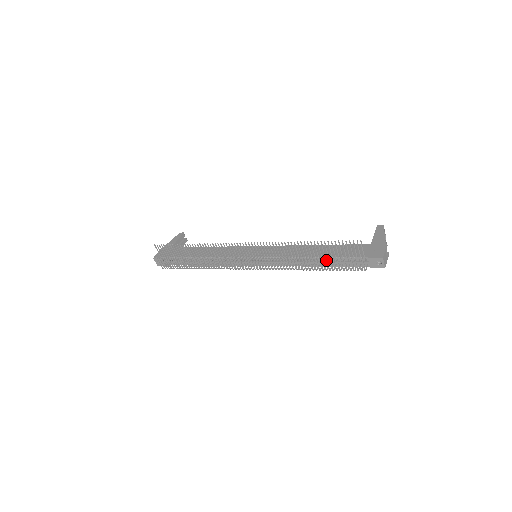
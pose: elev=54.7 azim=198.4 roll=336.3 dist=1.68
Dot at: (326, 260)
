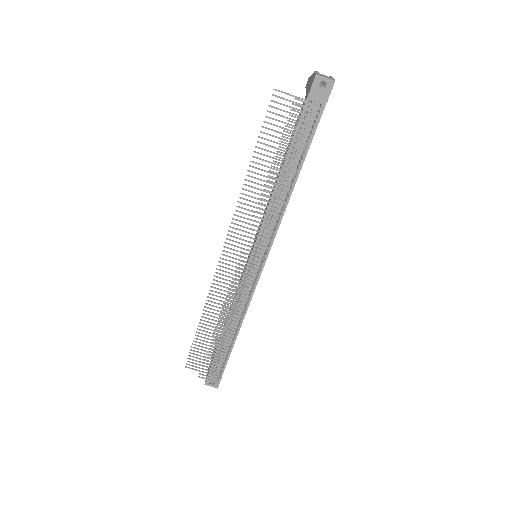
Dot at: occluded
